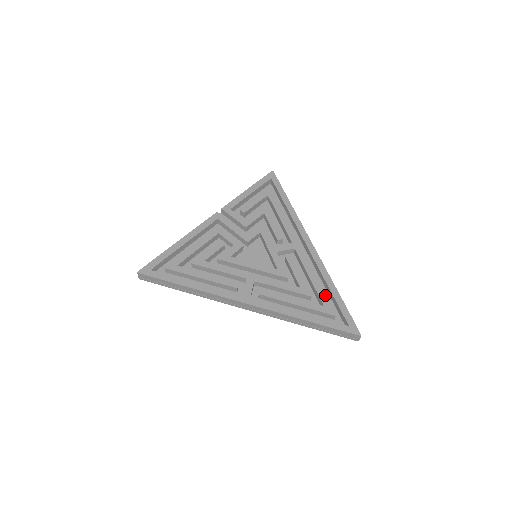
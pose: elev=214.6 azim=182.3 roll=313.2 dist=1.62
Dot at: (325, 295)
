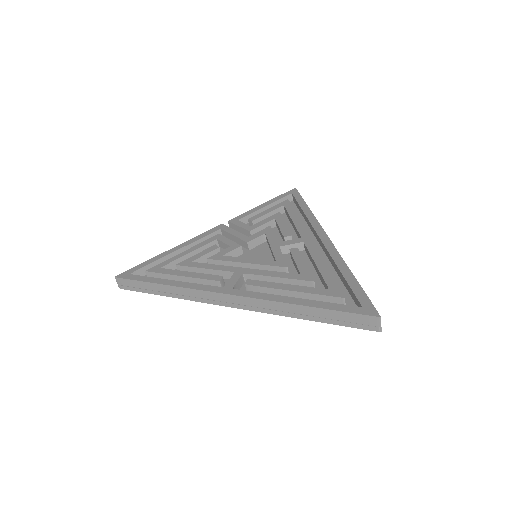
Dot at: (333, 278)
